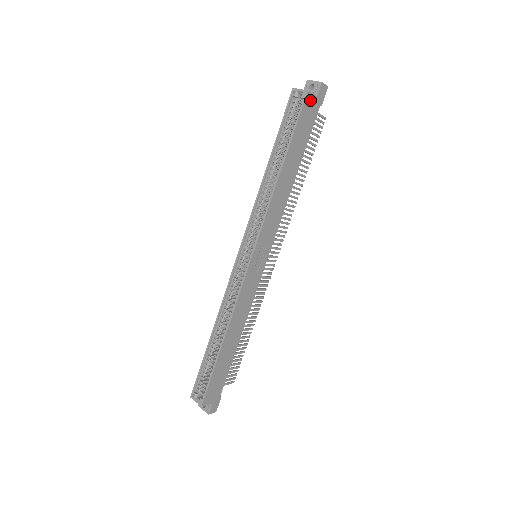
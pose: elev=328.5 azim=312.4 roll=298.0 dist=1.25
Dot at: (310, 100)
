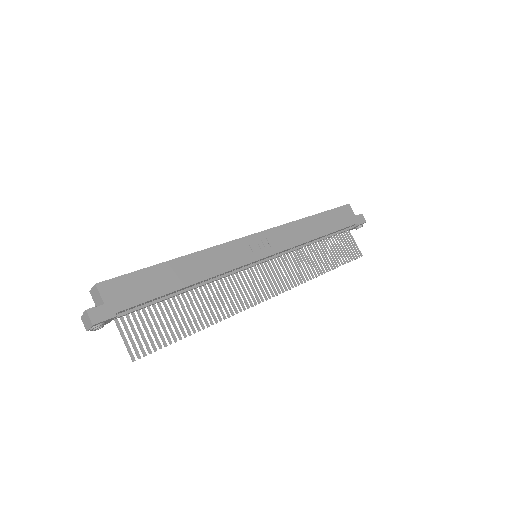
Dot at: (349, 211)
